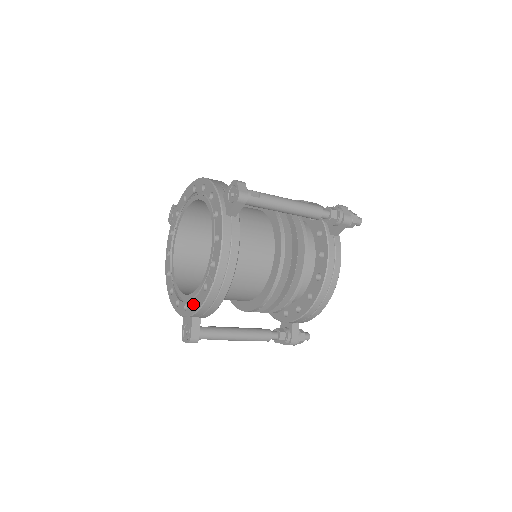
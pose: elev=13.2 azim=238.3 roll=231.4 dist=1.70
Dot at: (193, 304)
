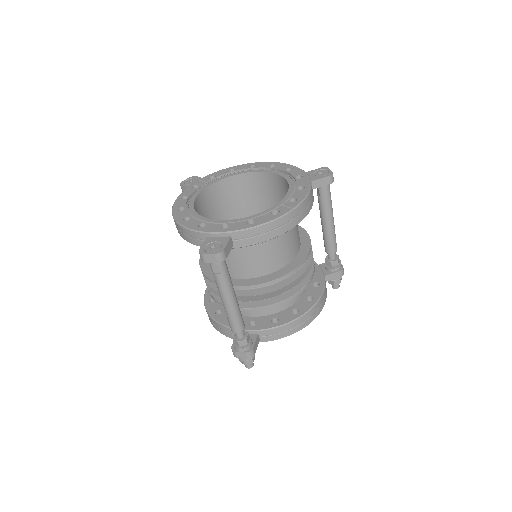
Dot at: (245, 223)
